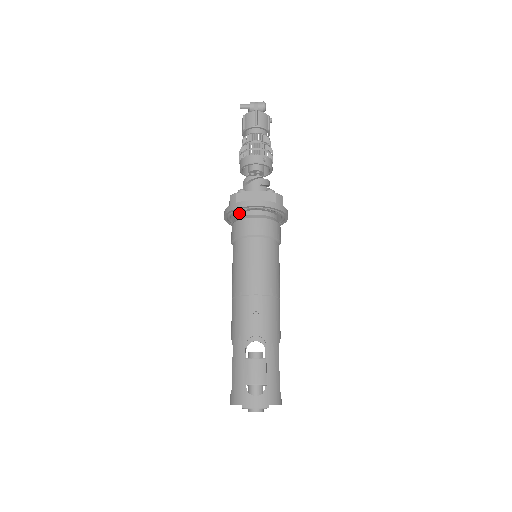
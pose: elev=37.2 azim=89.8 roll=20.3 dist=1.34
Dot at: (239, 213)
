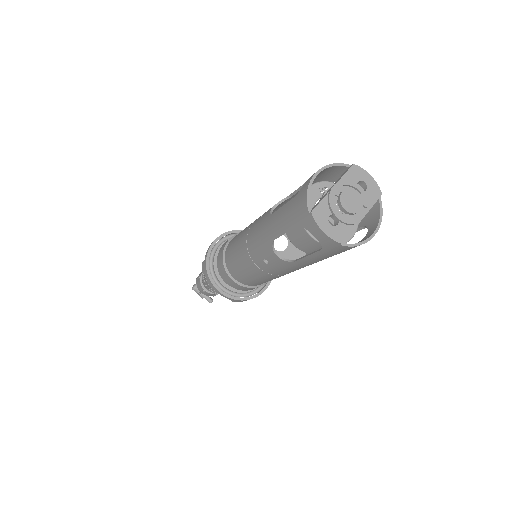
Dot at: occluded
